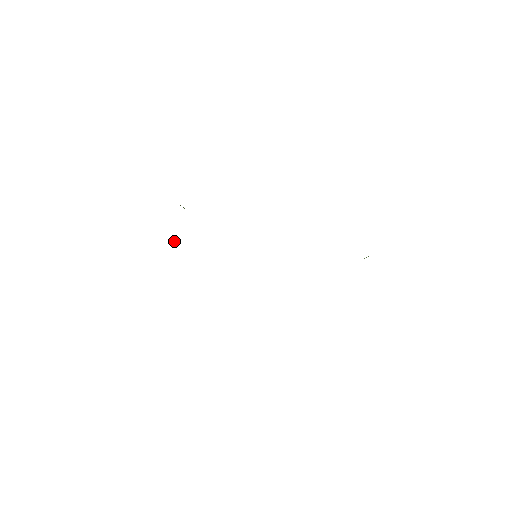
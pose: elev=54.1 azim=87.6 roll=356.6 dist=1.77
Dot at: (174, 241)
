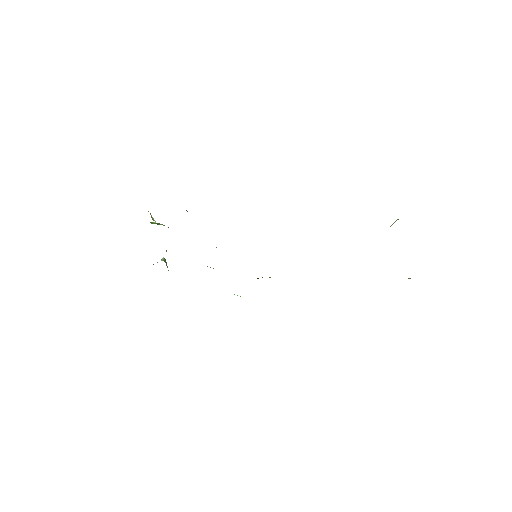
Dot at: occluded
